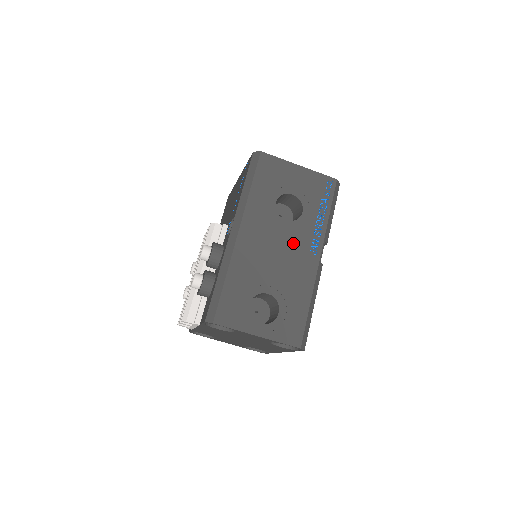
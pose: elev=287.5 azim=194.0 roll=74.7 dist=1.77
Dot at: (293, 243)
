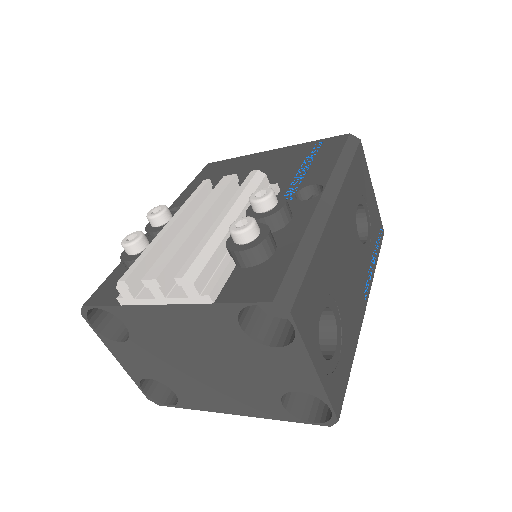
Dot at: (358, 268)
